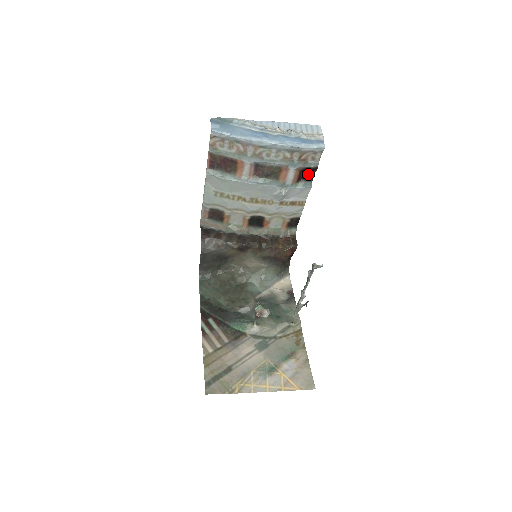
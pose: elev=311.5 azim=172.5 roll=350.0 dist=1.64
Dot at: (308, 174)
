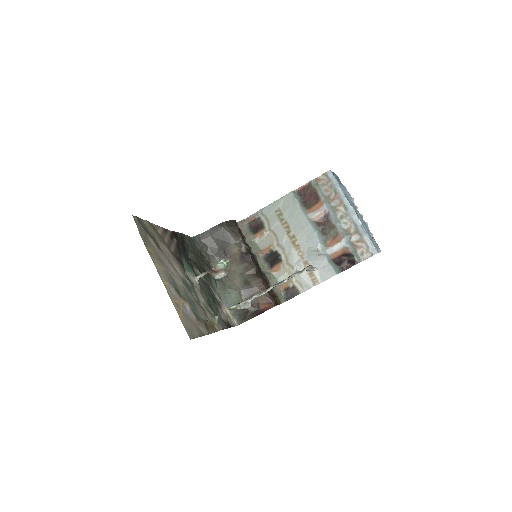
Dot at: (345, 263)
